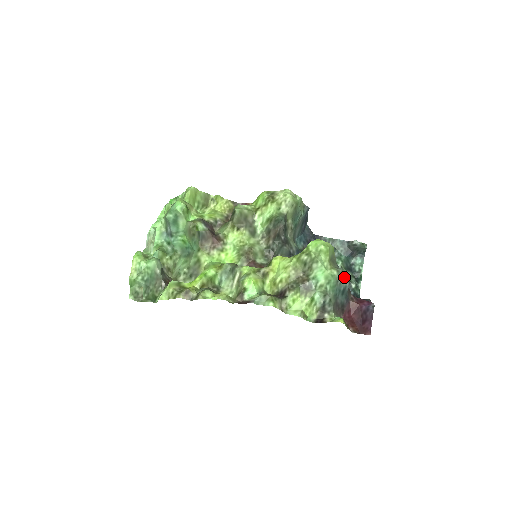
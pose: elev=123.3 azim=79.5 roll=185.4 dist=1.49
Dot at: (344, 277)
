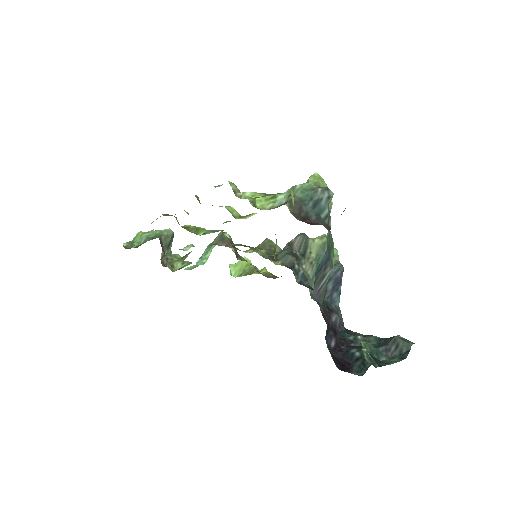
Dot at: (323, 188)
